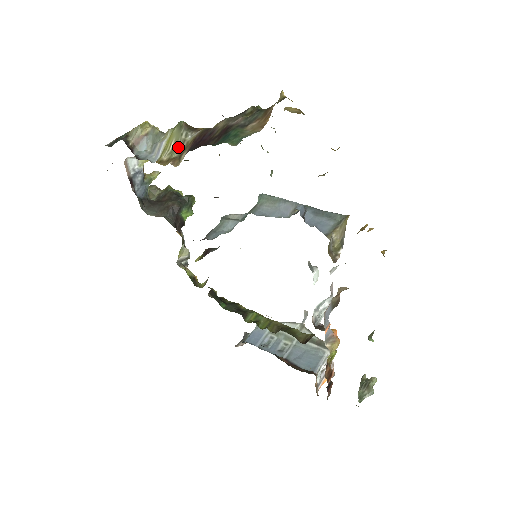
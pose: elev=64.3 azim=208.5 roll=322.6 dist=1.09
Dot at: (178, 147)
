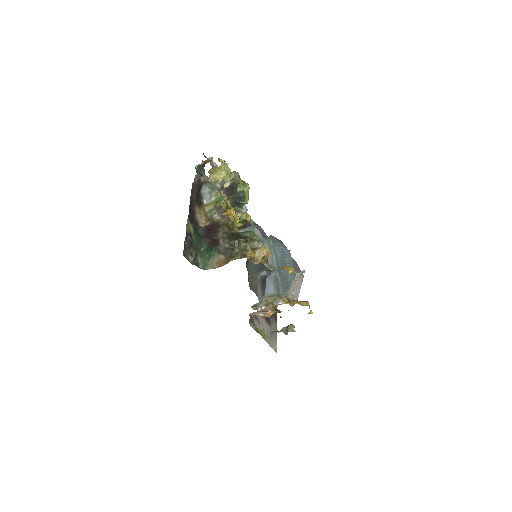
Dot at: (211, 214)
